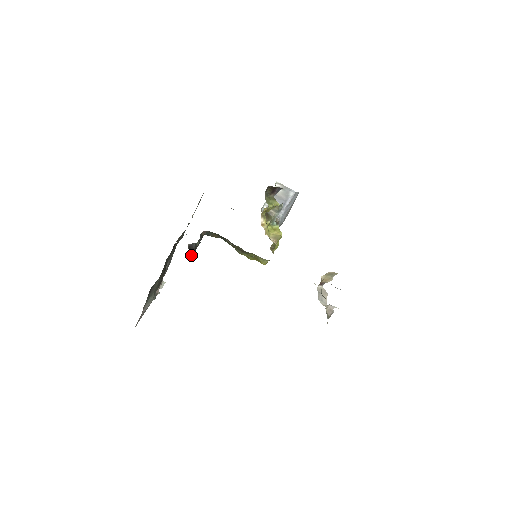
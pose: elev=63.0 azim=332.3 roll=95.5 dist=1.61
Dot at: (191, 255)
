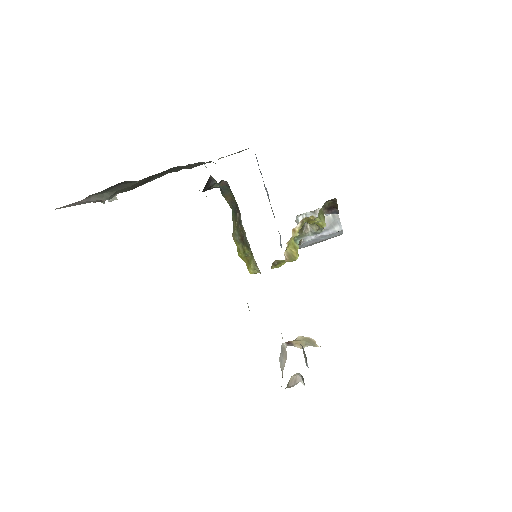
Dot at: (203, 189)
